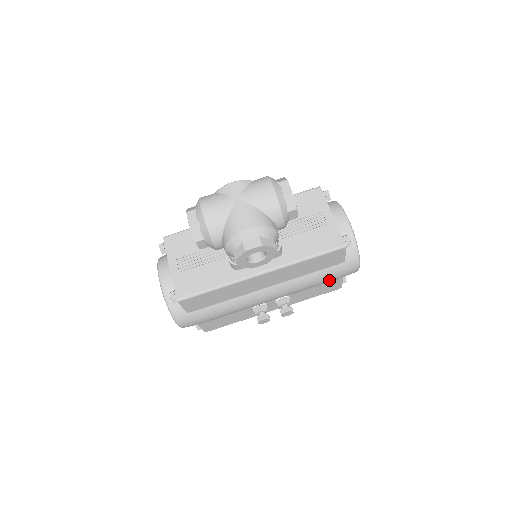
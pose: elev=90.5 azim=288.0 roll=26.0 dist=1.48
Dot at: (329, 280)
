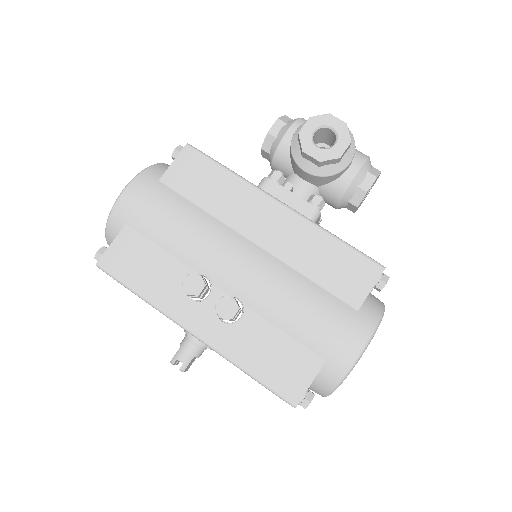
Dot at: (316, 325)
